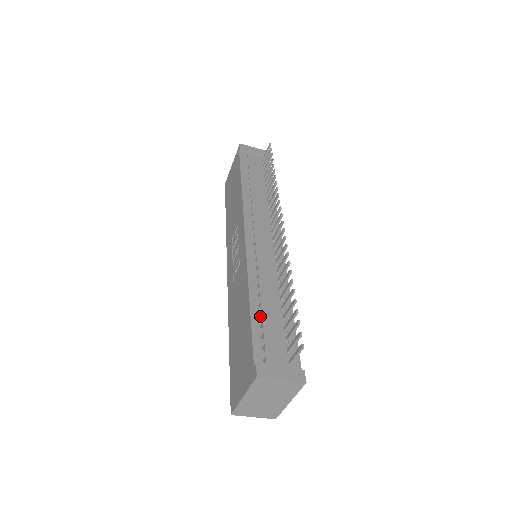
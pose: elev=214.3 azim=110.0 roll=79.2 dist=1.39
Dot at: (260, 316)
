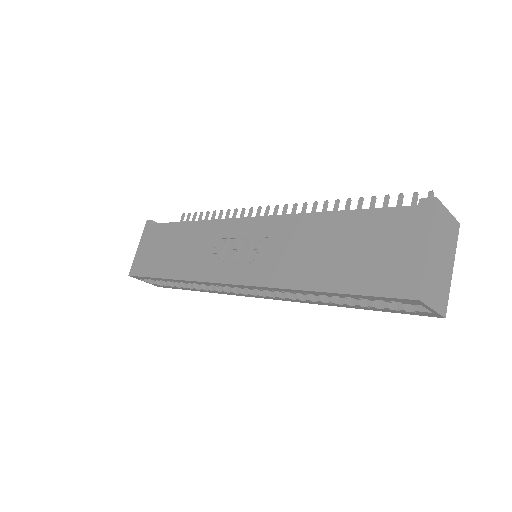
Dot at: occluded
